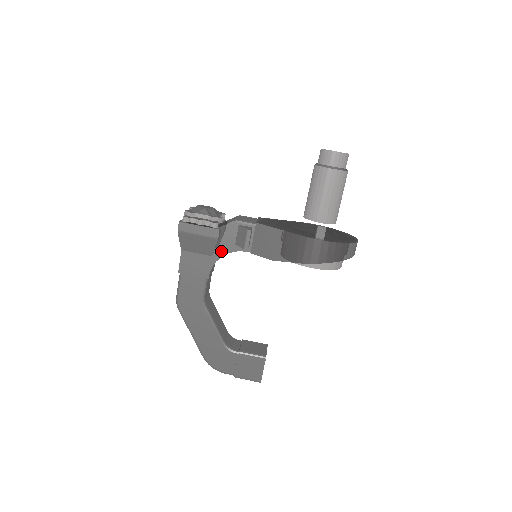
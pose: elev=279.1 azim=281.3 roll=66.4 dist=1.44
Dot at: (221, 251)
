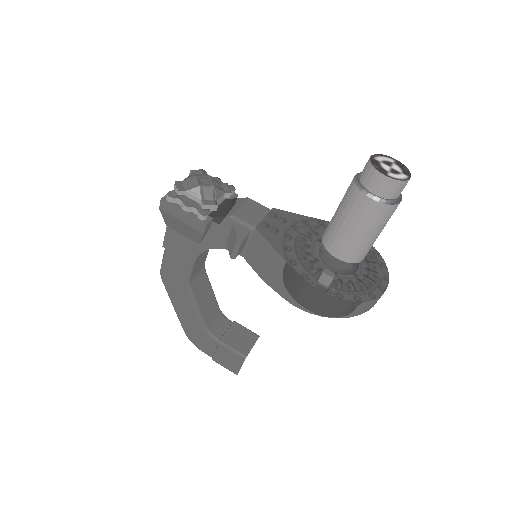
Dot at: (210, 243)
